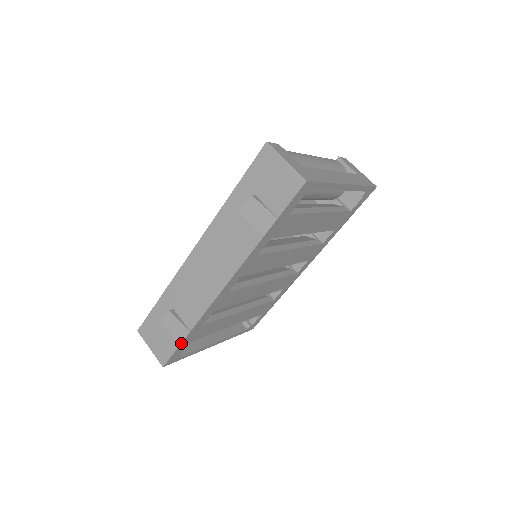
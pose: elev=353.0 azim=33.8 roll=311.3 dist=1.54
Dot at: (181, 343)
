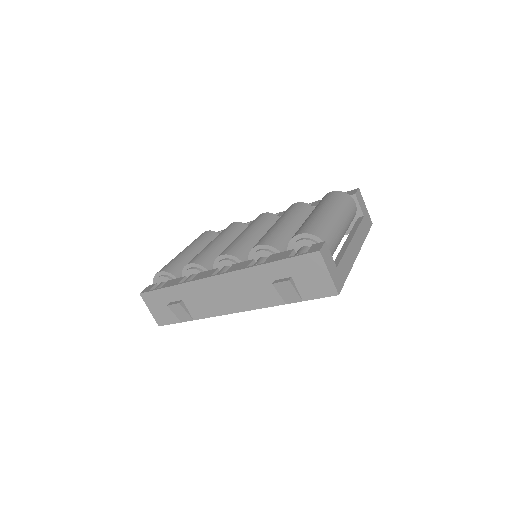
Dot at: occluded
